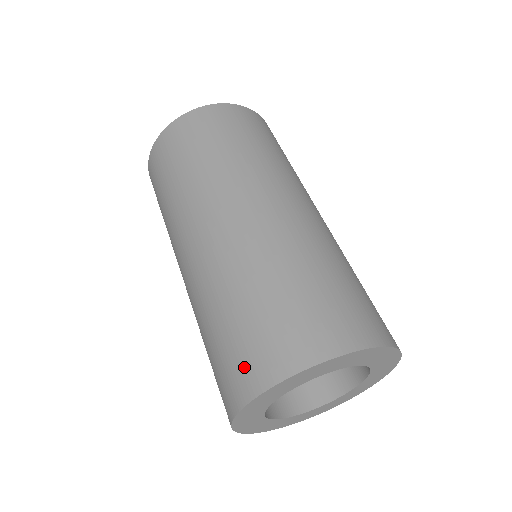
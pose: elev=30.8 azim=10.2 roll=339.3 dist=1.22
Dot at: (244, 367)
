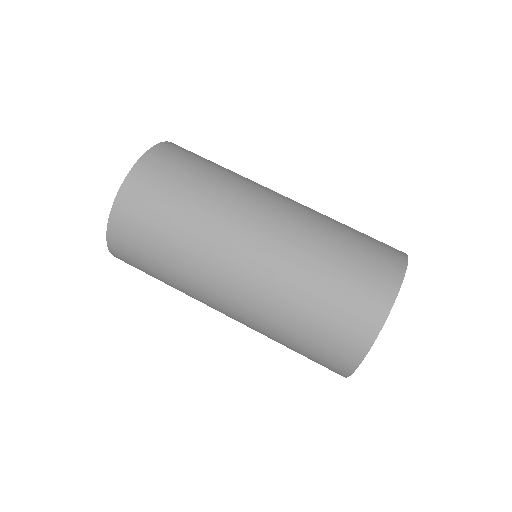
Dot at: (358, 317)
